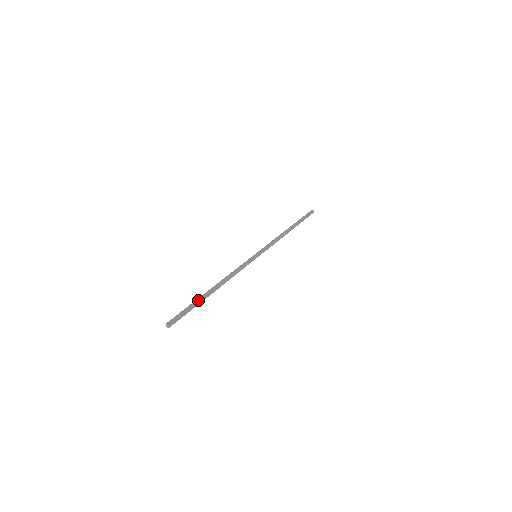
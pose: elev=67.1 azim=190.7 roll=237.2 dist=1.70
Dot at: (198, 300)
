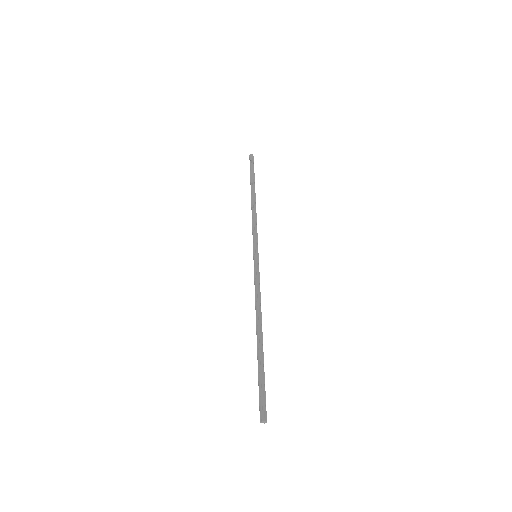
Dot at: (259, 362)
